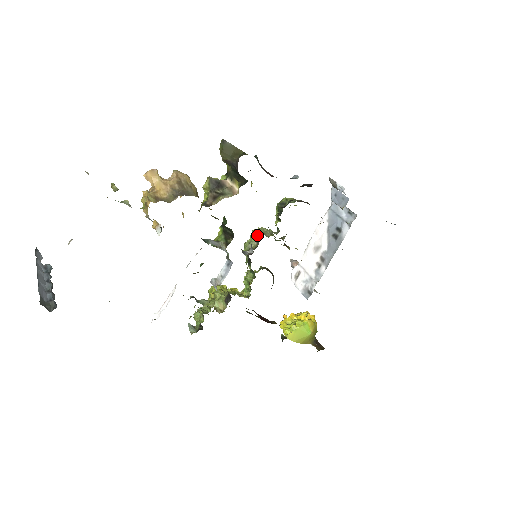
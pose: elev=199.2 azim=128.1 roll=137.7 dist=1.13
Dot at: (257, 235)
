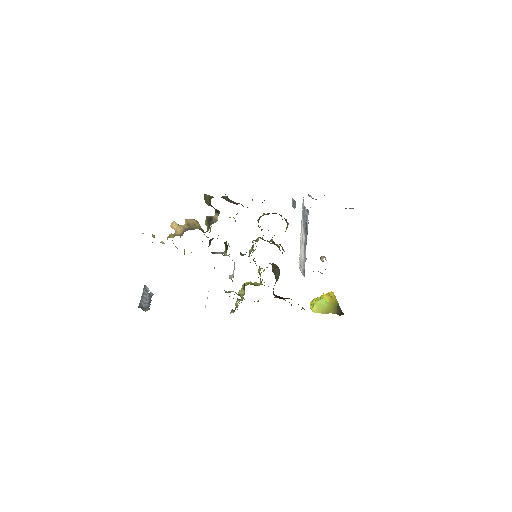
Dot at: occluded
